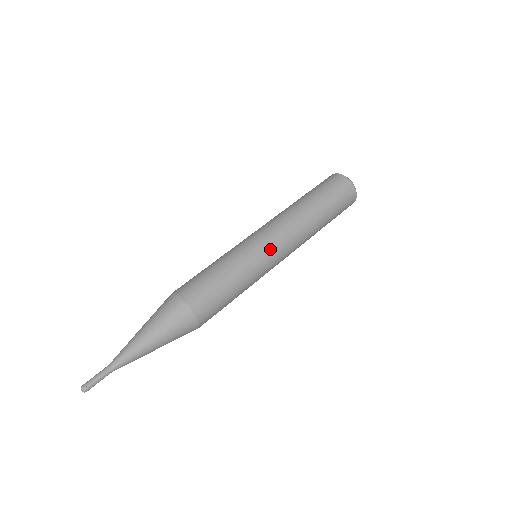
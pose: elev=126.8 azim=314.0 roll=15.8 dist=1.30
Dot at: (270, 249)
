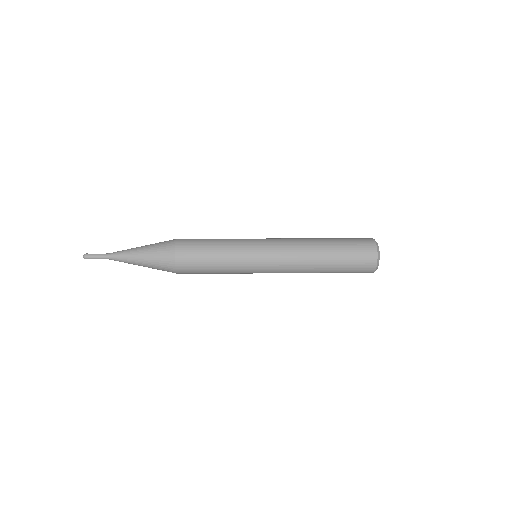
Dot at: occluded
